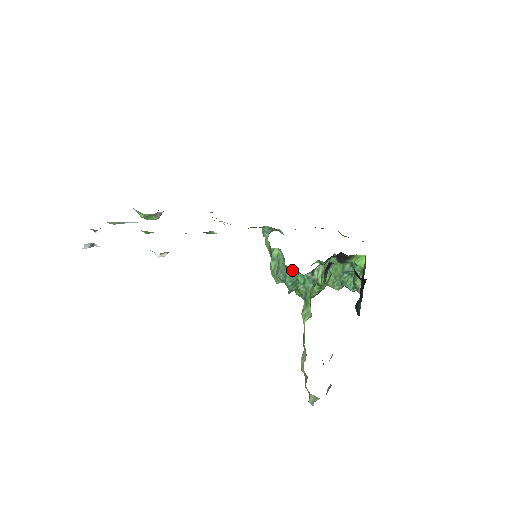
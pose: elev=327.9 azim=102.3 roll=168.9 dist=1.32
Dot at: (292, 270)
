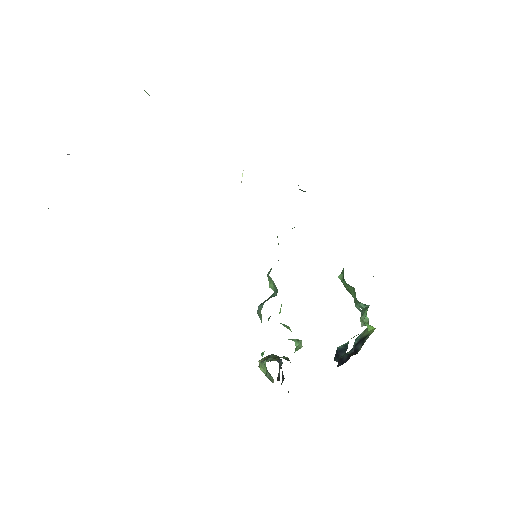
Dot at: occluded
